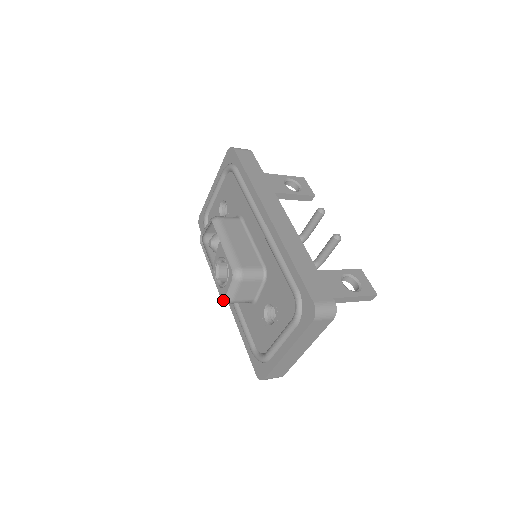
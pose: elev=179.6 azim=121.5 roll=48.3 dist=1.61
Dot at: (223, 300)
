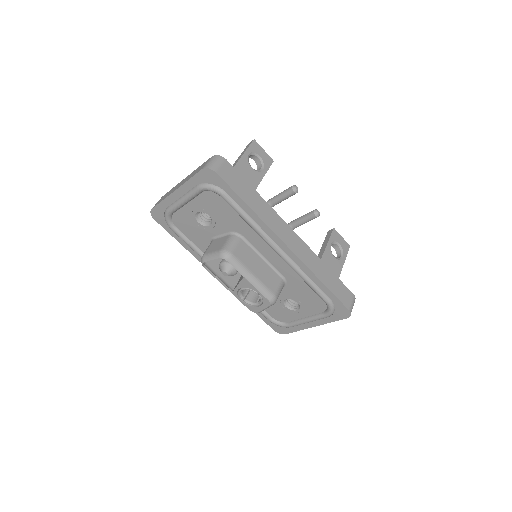
Dot at: (254, 312)
